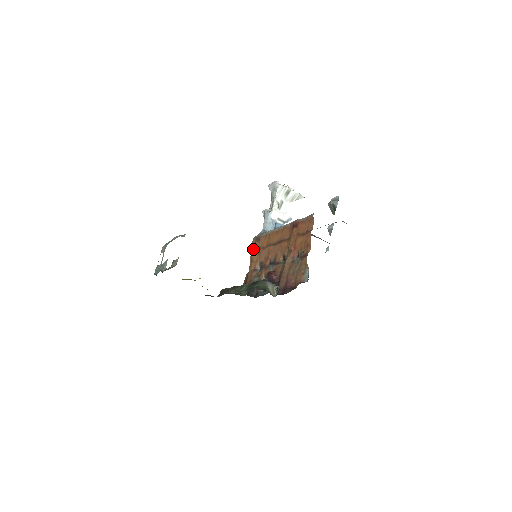
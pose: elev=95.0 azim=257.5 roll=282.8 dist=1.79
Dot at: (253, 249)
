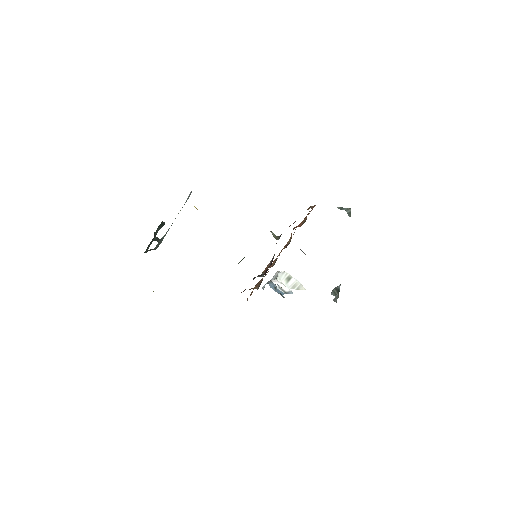
Dot at: occluded
